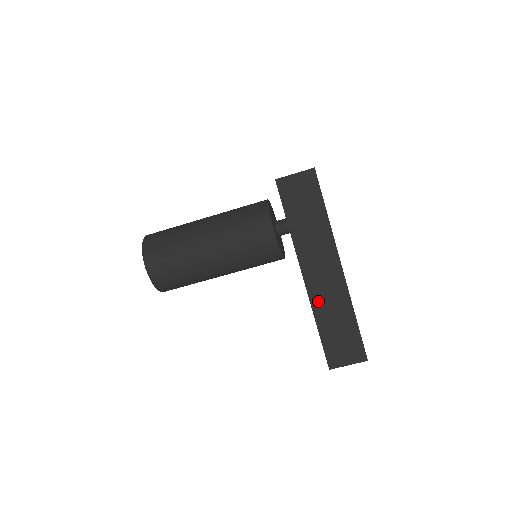
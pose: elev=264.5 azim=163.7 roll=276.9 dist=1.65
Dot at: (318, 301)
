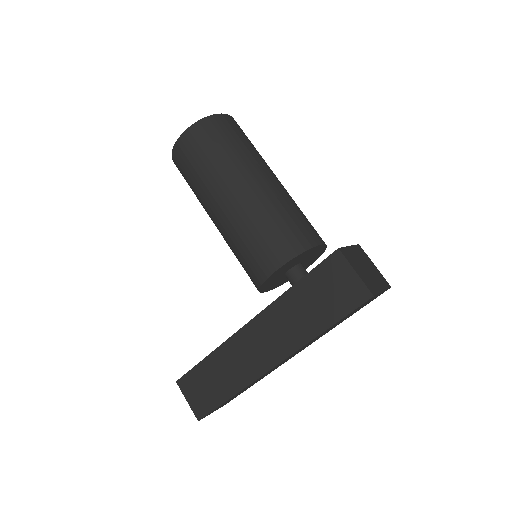
Dot at: (230, 350)
